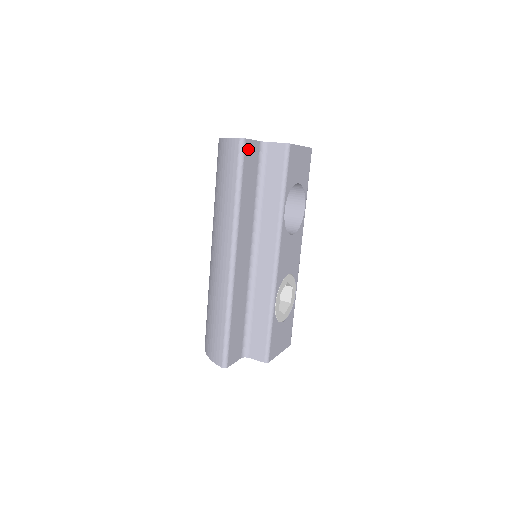
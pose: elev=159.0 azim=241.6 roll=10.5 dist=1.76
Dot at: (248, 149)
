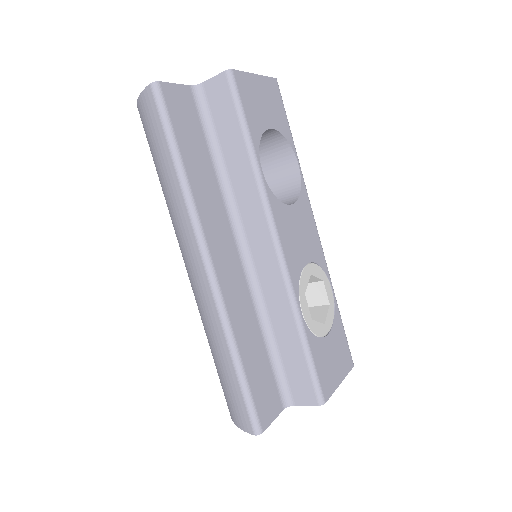
Dot at: (171, 97)
